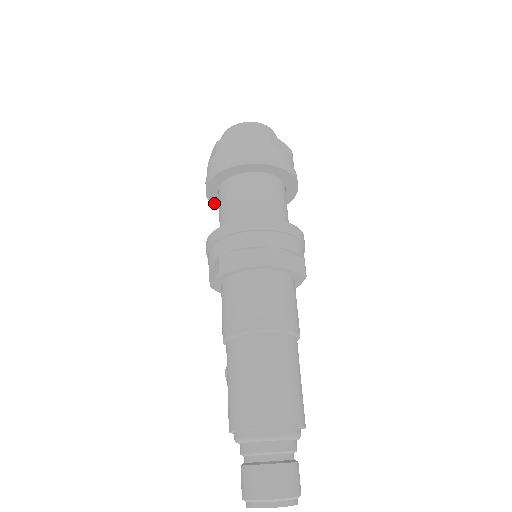
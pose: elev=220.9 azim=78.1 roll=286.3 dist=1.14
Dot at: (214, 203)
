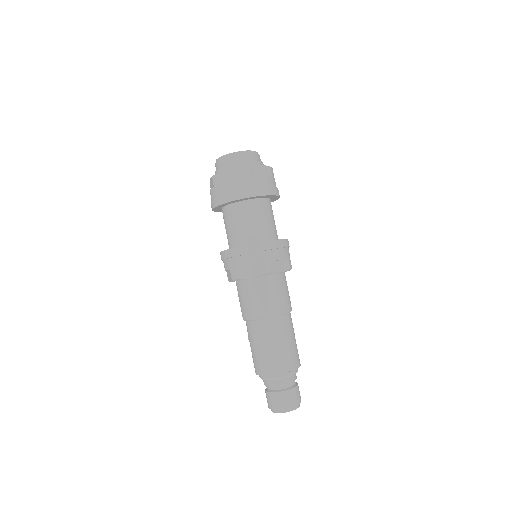
Dot at: (220, 211)
